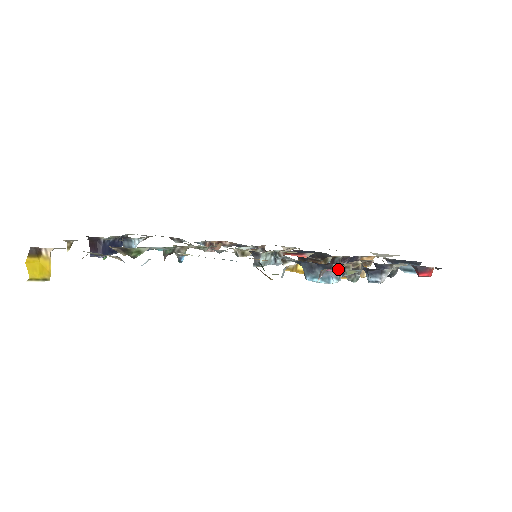
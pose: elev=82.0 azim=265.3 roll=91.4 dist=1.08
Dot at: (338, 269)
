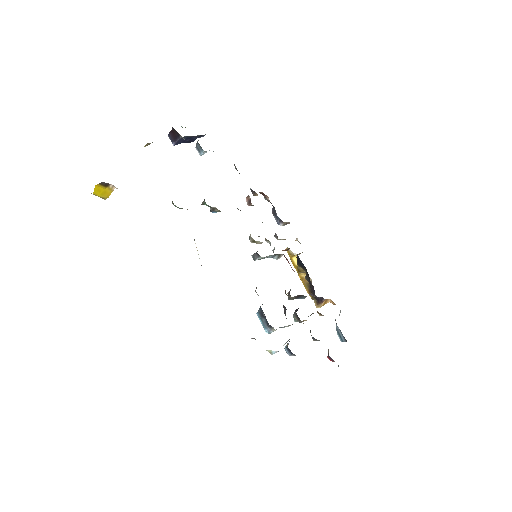
Dot at: (274, 330)
